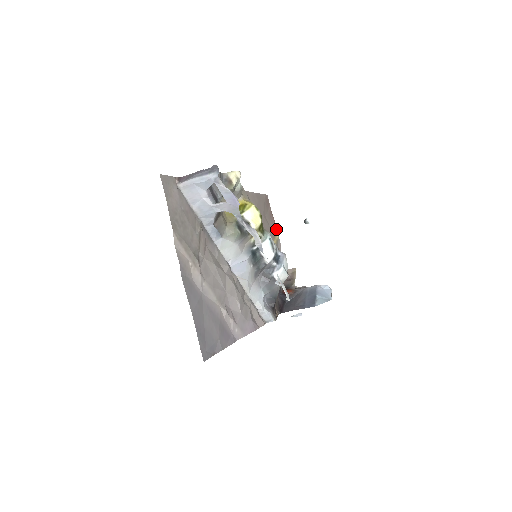
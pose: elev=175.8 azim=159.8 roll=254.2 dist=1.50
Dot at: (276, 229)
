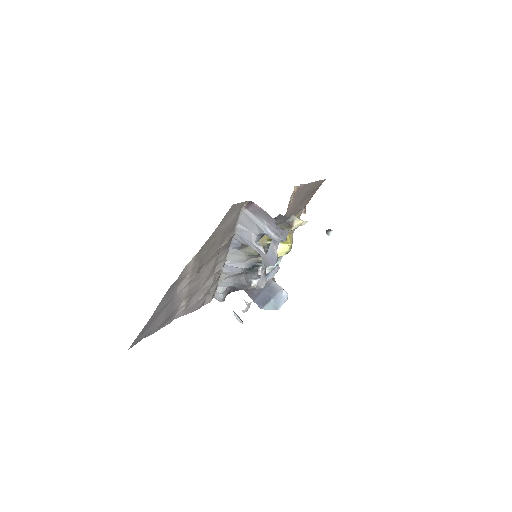
Dot at: occluded
